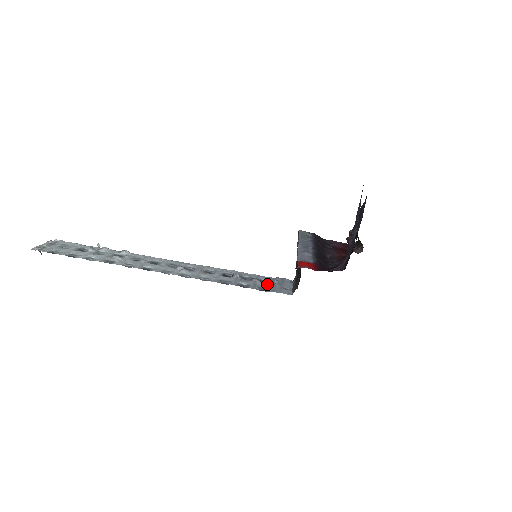
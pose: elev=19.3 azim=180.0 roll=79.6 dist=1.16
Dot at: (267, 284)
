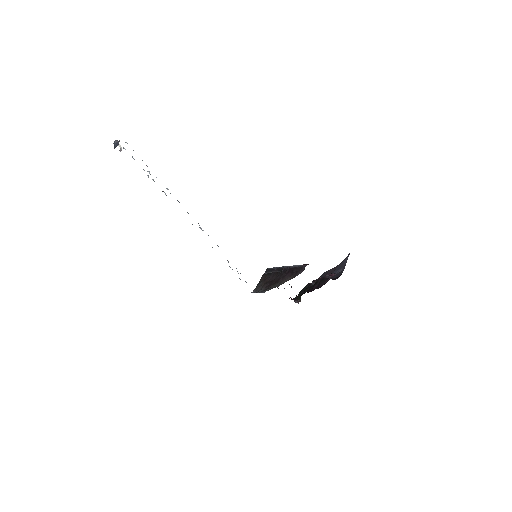
Dot at: occluded
